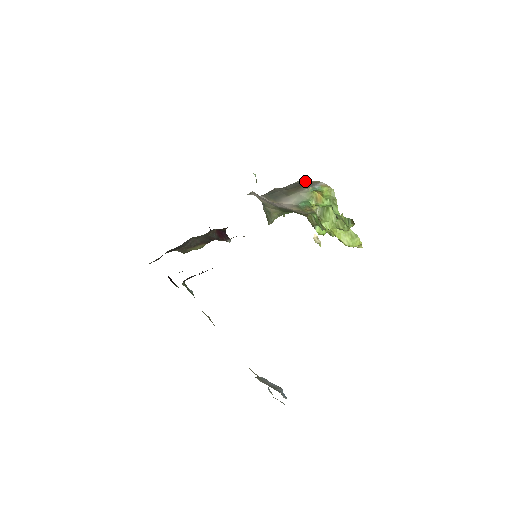
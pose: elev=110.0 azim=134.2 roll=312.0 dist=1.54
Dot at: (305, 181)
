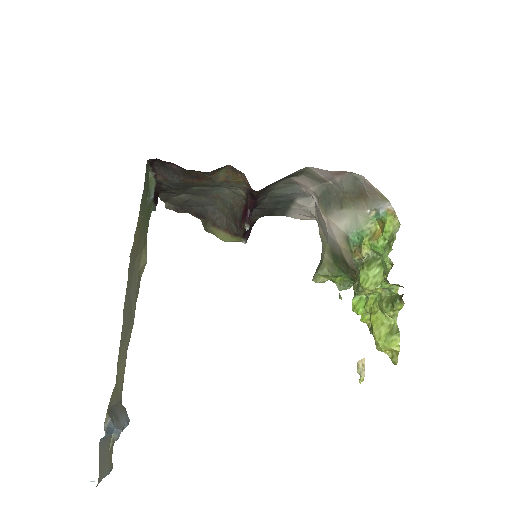
Dot at: (368, 183)
